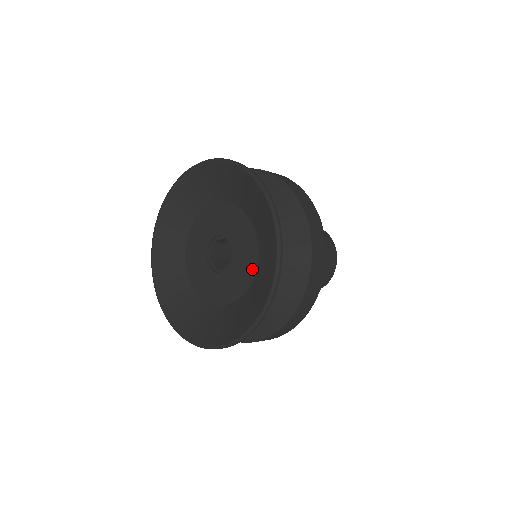
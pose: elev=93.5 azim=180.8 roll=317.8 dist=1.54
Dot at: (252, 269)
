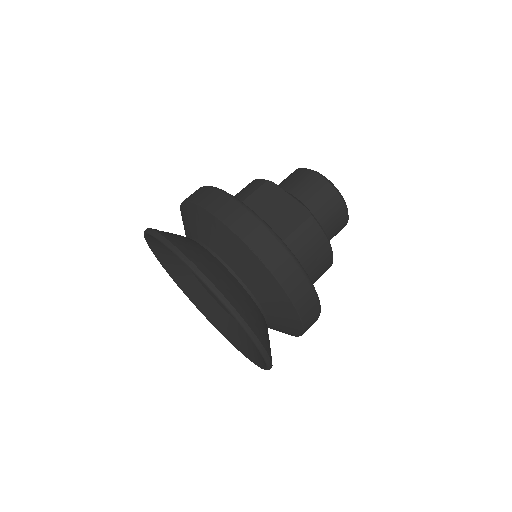
Dot at: occluded
